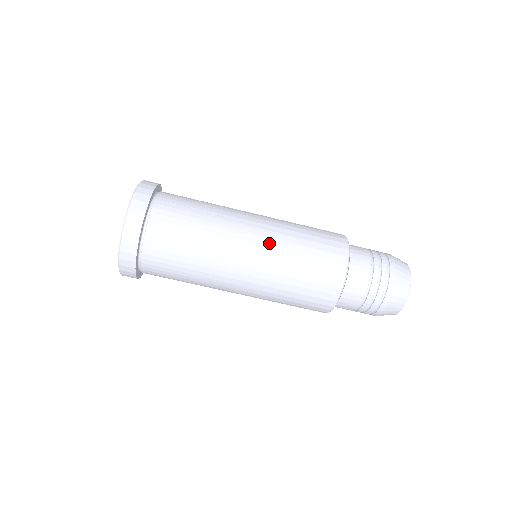
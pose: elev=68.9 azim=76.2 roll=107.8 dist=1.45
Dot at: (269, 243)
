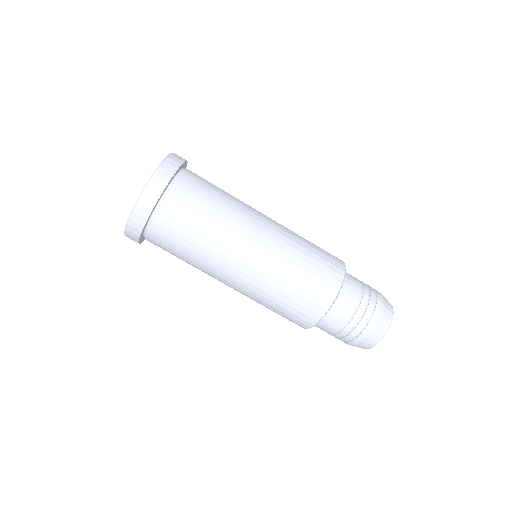
Dot at: (280, 231)
